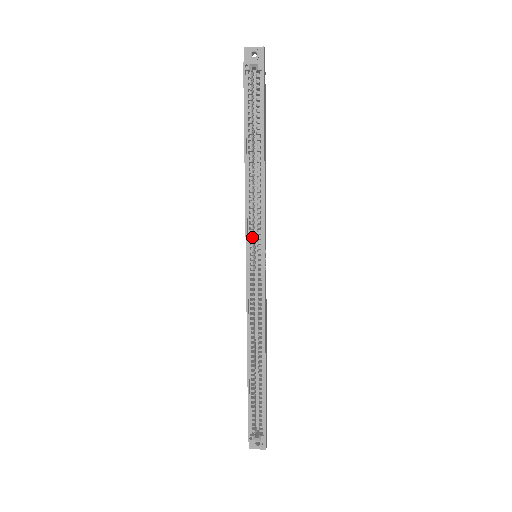
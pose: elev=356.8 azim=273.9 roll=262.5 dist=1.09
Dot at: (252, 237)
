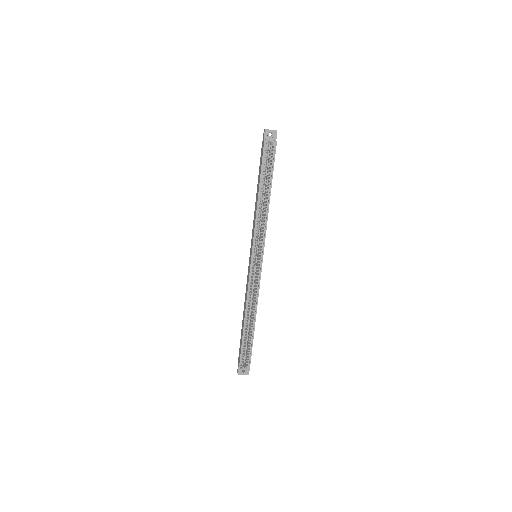
Dot at: (256, 245)
